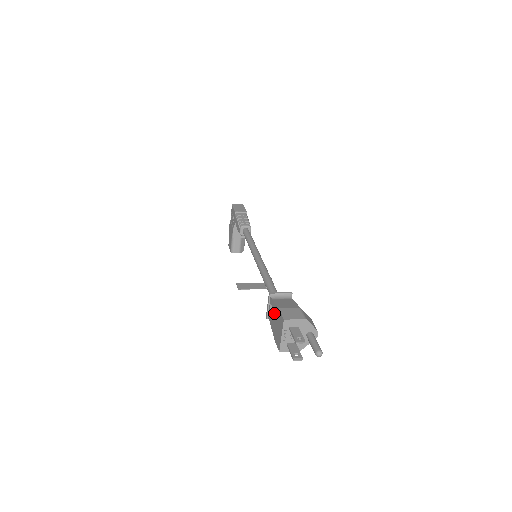
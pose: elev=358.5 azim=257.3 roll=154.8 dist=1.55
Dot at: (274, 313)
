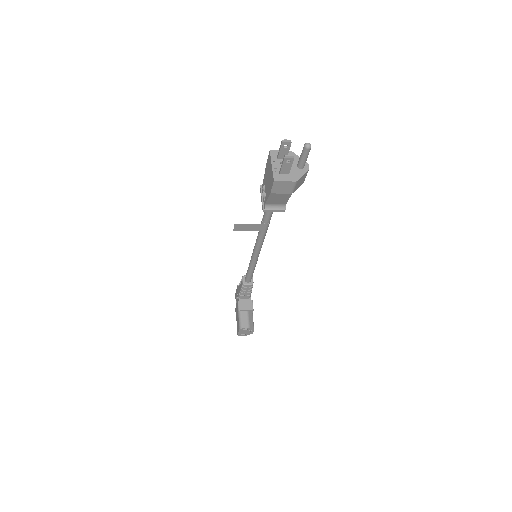
Dot at: (265, 181)
